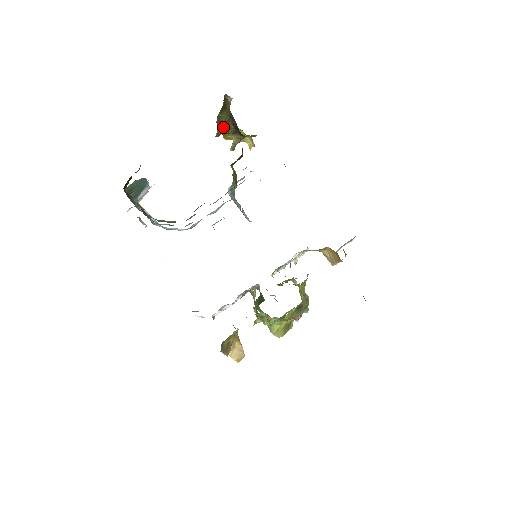
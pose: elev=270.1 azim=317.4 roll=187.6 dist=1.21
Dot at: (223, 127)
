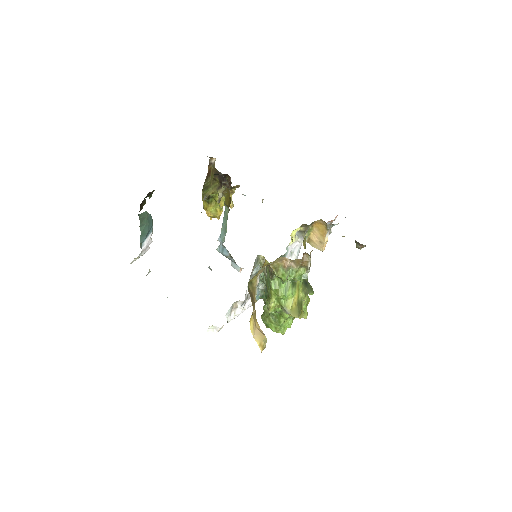
Dot at: (209, 189)
